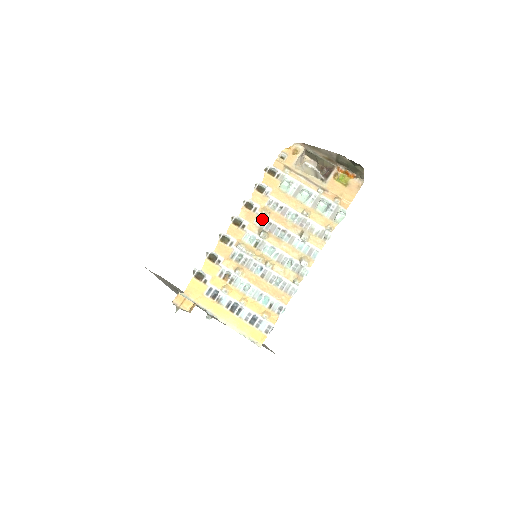
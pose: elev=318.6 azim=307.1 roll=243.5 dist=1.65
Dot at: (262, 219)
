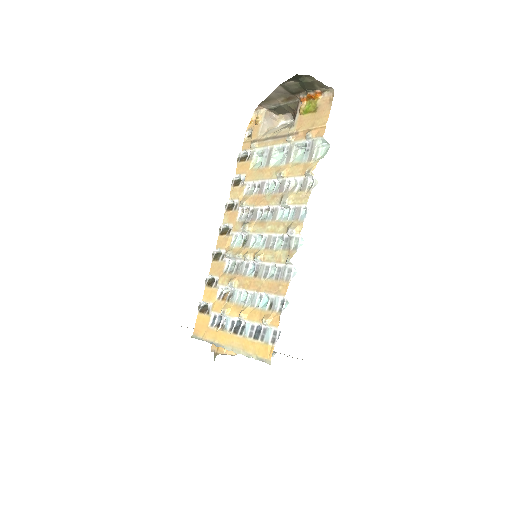
Dot at: (245, 212)
